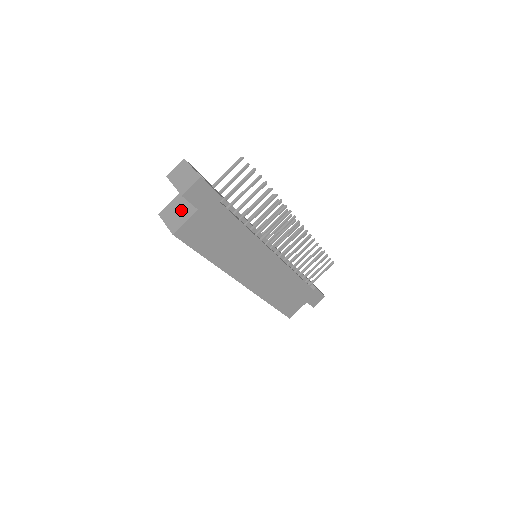
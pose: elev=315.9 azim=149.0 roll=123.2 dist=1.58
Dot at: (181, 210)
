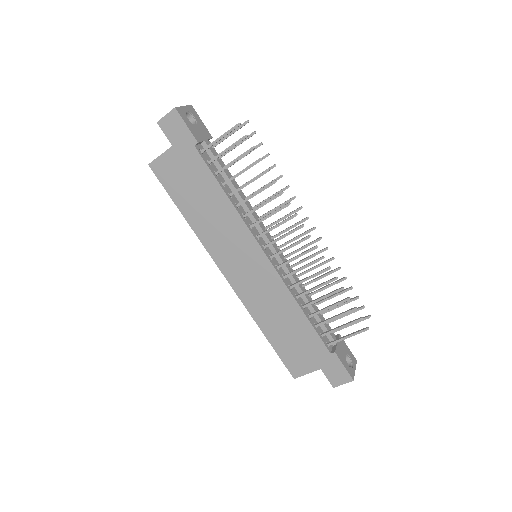
Dot at: occluded
